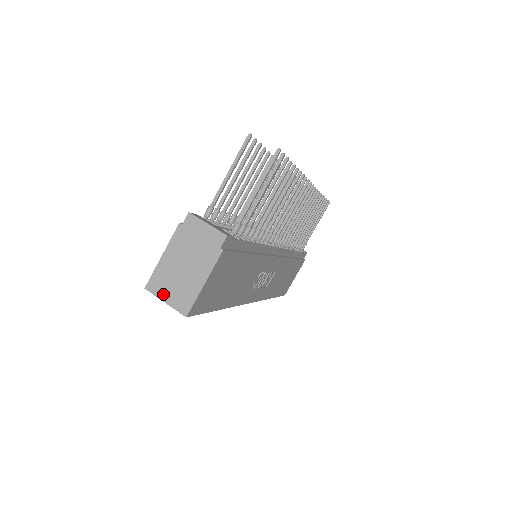
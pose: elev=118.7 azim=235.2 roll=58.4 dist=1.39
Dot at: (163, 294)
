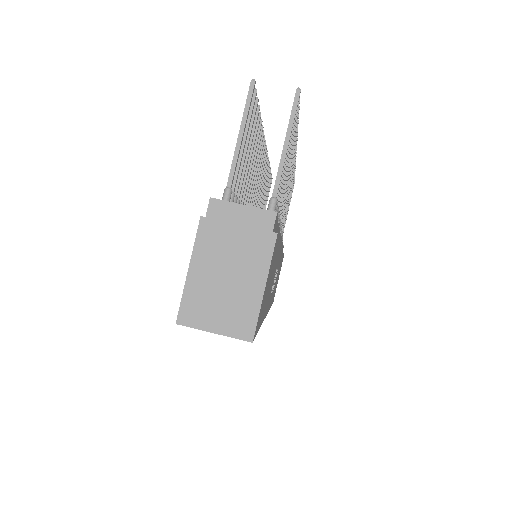
Dot at: (207, 322)
